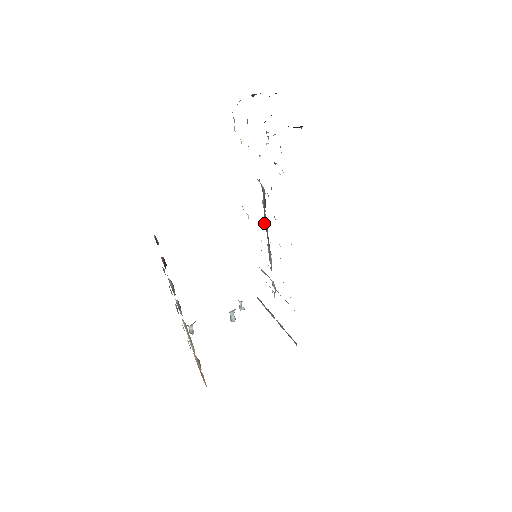
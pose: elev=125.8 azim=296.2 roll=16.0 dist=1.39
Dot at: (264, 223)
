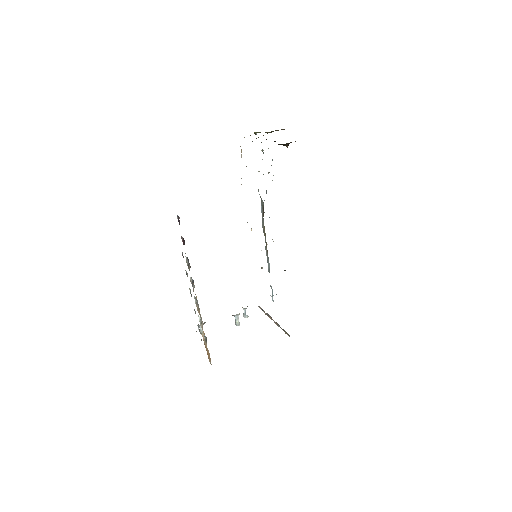
Dot at: occluded
